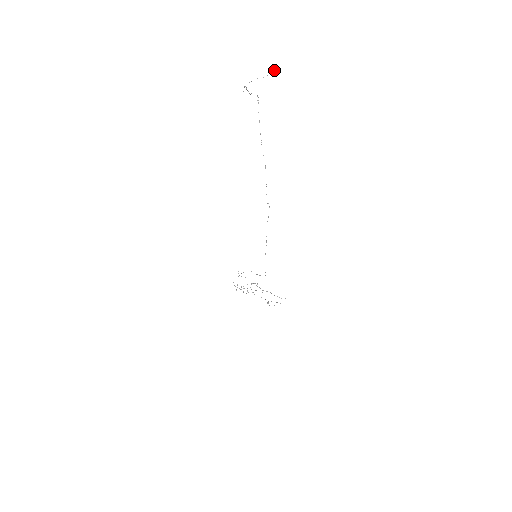
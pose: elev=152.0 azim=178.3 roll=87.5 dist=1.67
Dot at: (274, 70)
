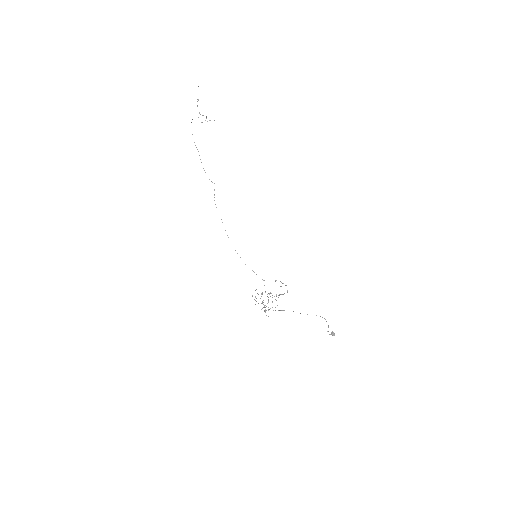
Dot at: occluded
